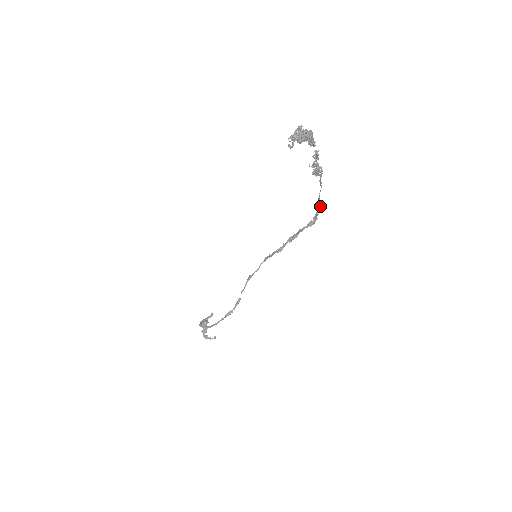
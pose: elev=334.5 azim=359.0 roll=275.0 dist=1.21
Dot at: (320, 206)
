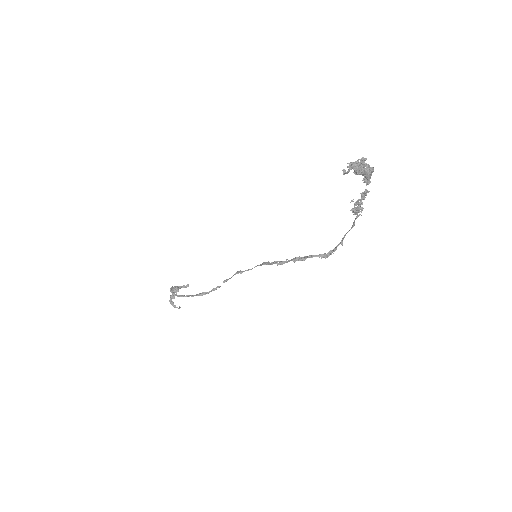
Dot at: (341, 244)
